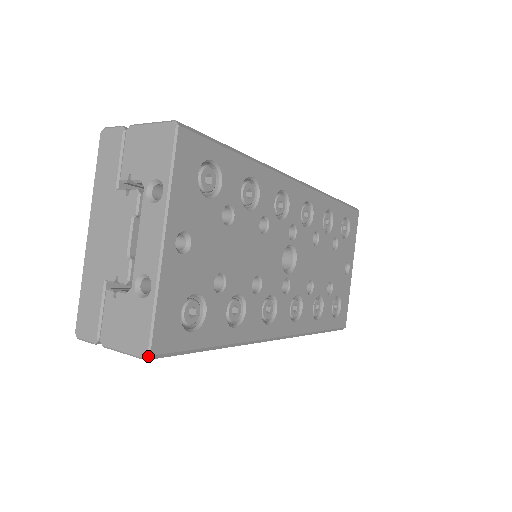
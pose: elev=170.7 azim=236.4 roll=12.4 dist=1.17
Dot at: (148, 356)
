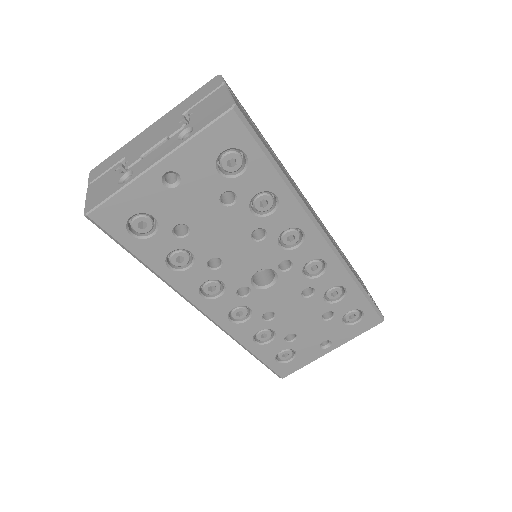
Dot at: (86, 214)
